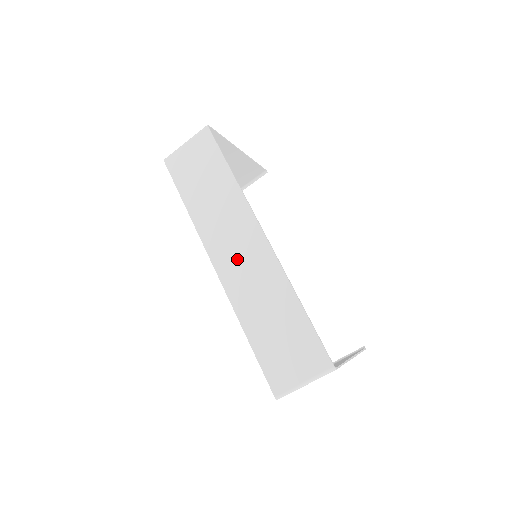
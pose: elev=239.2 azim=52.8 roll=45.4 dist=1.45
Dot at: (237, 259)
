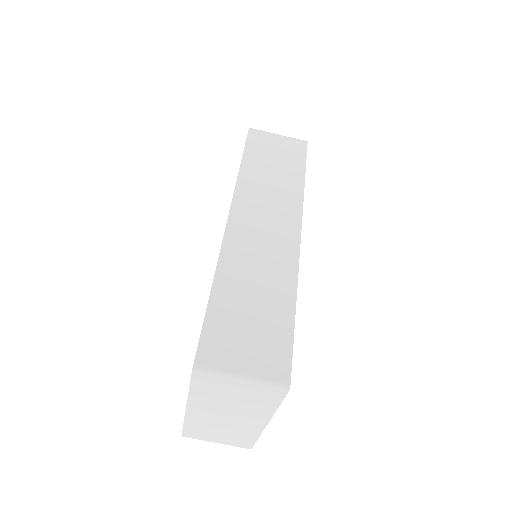
Dot at: (258, 229)
